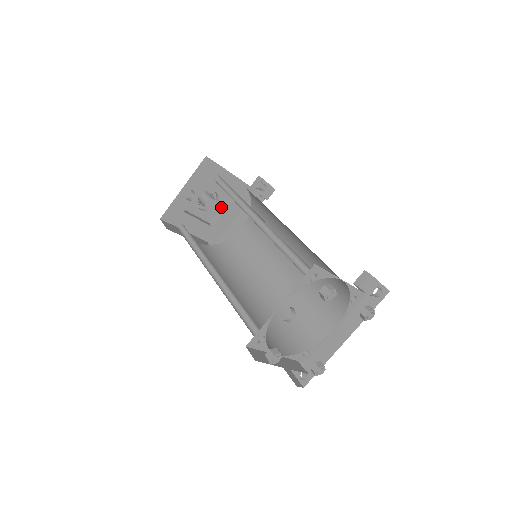
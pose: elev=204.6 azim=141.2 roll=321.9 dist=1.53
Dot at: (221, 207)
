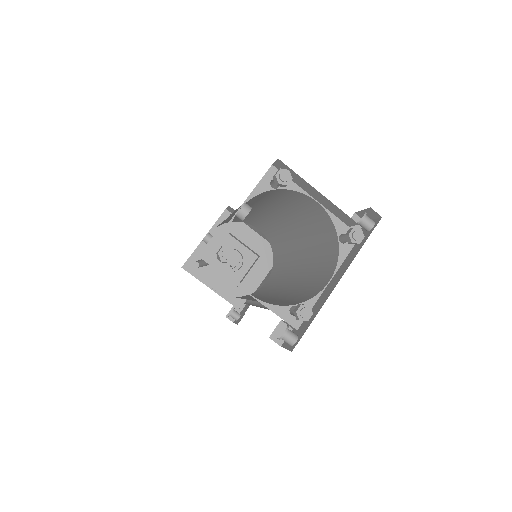
Dot at: (248, 270)
